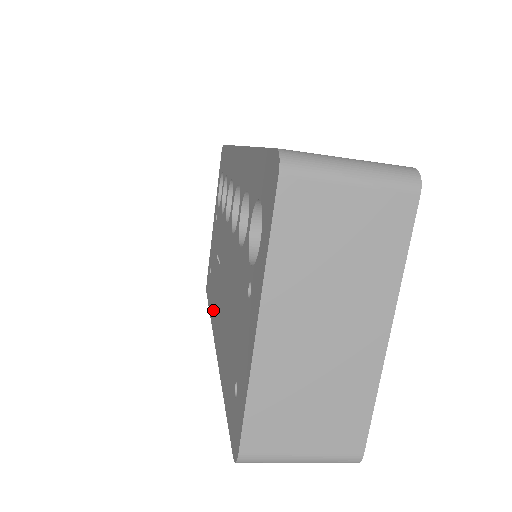
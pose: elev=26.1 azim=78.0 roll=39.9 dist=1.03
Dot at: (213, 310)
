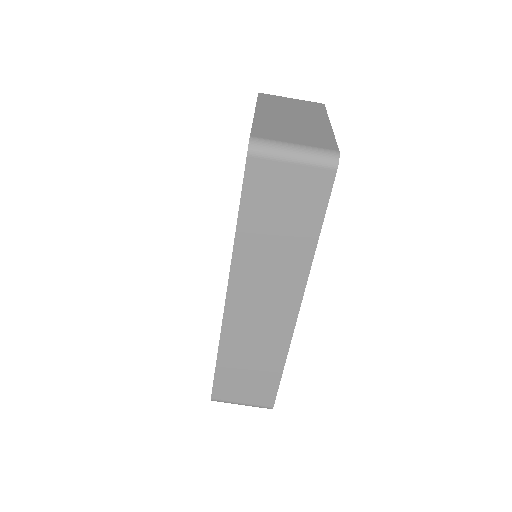
Dot at: occluded
